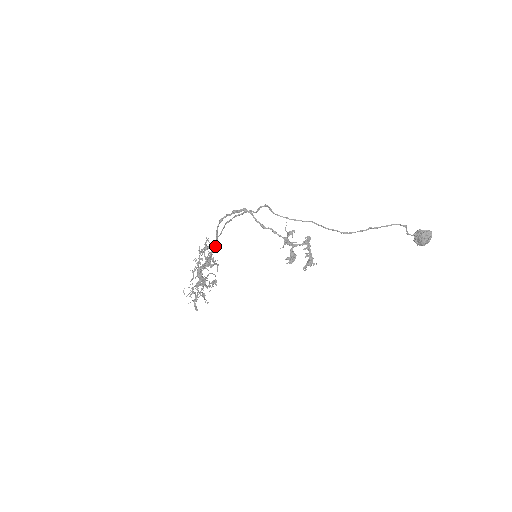
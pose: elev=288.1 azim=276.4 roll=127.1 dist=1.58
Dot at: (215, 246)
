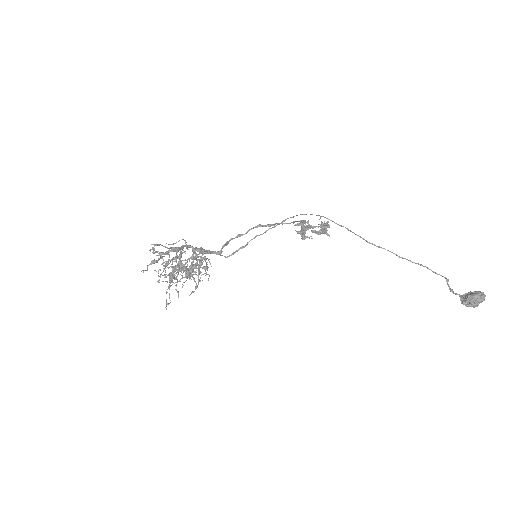
Dot at: occluded
